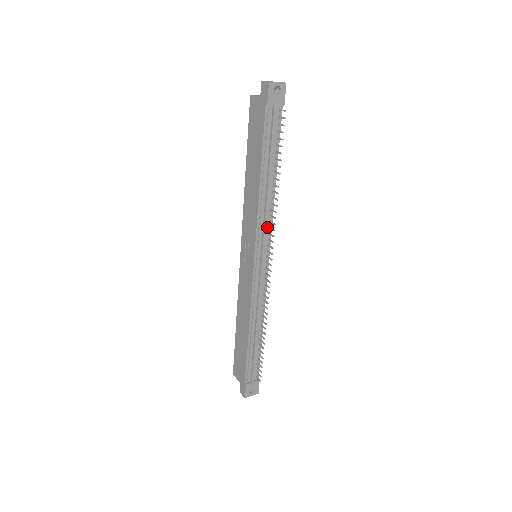
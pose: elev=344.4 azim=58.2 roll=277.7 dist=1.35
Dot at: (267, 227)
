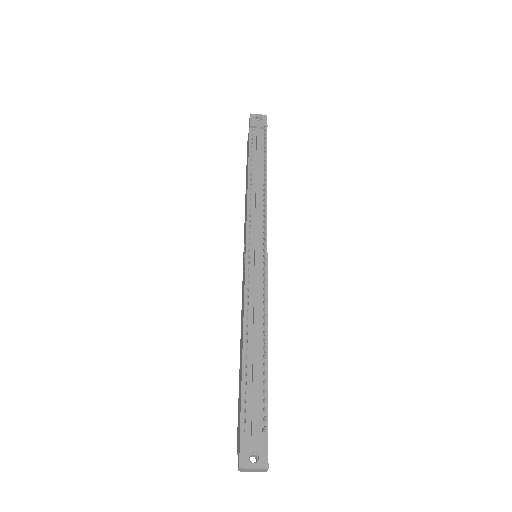
Dot at: (261, 216)
